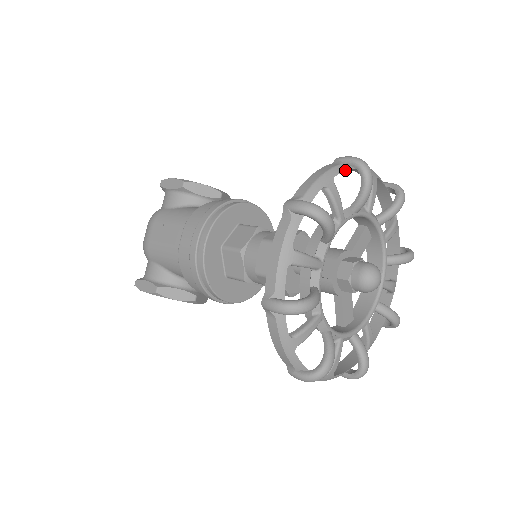
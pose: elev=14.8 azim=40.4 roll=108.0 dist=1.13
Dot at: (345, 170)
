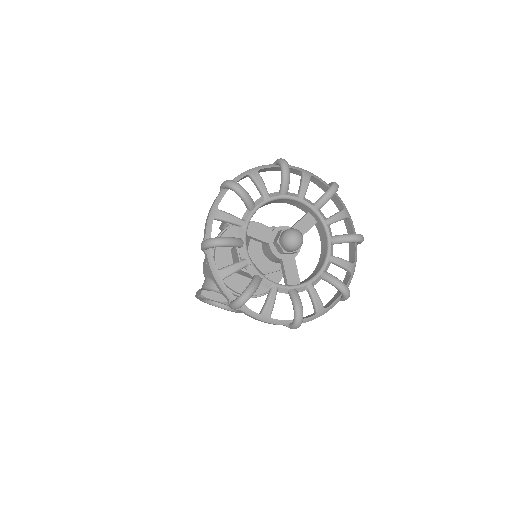
Dot at: (272, 167)
